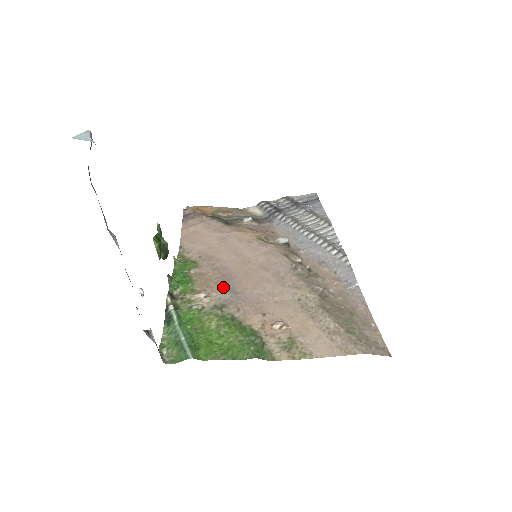
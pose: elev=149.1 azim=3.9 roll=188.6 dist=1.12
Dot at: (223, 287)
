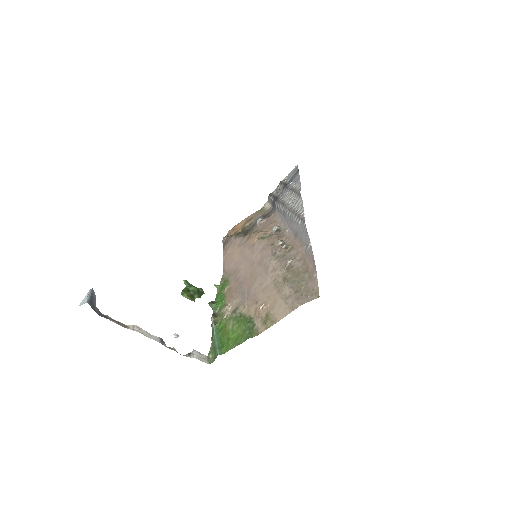
Dot at: (239, 293)
